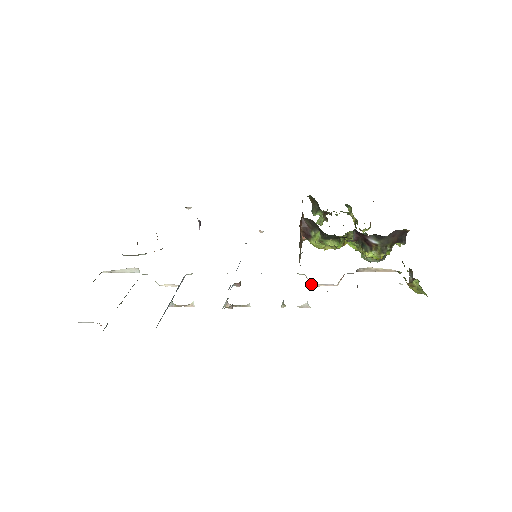
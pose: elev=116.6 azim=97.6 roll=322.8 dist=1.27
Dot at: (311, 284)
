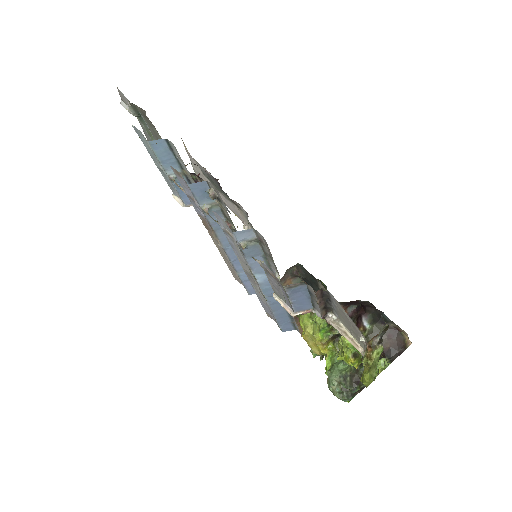
Dot at: (274, 292)
